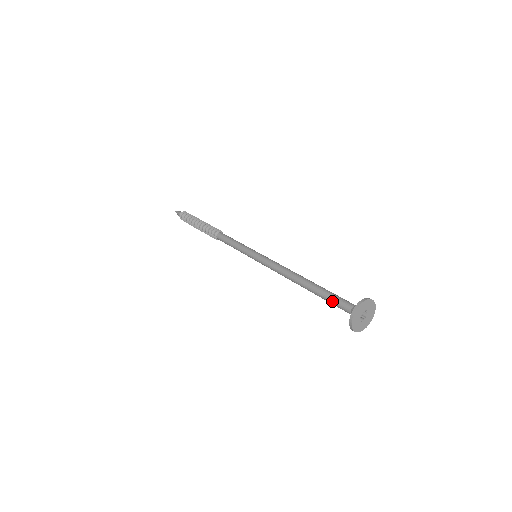
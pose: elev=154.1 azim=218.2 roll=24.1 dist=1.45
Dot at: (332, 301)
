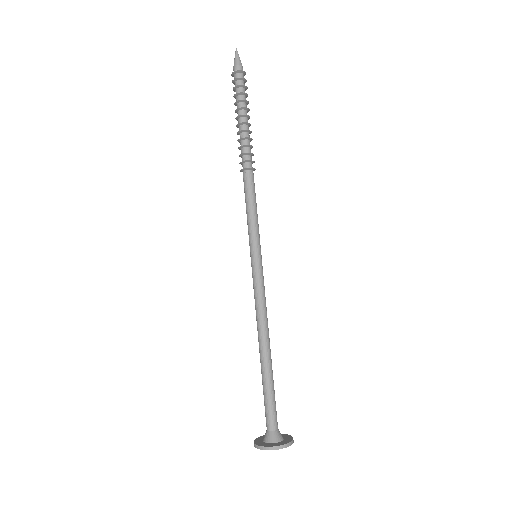
Dot at: (265, 403)
